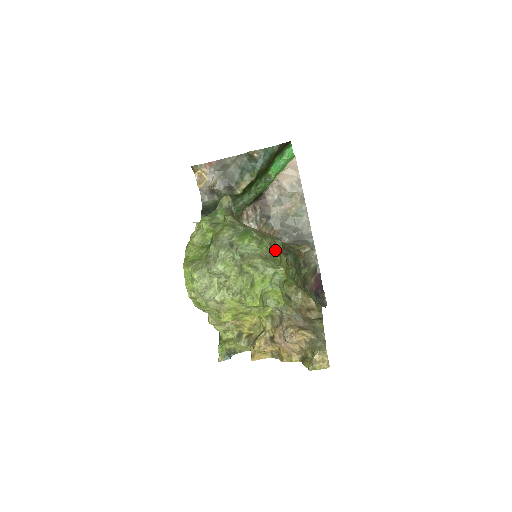
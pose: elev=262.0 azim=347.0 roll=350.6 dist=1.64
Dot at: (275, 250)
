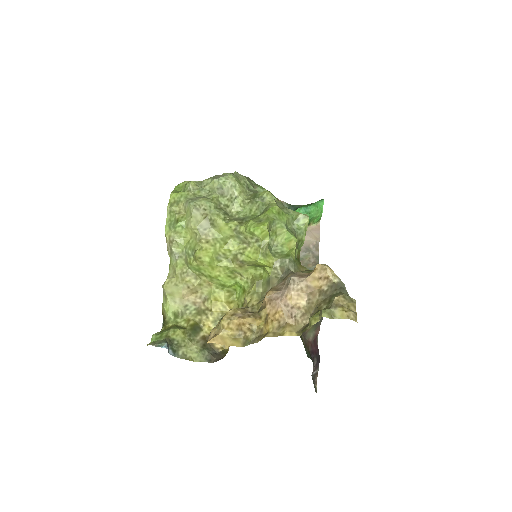
Dot at: occluded
